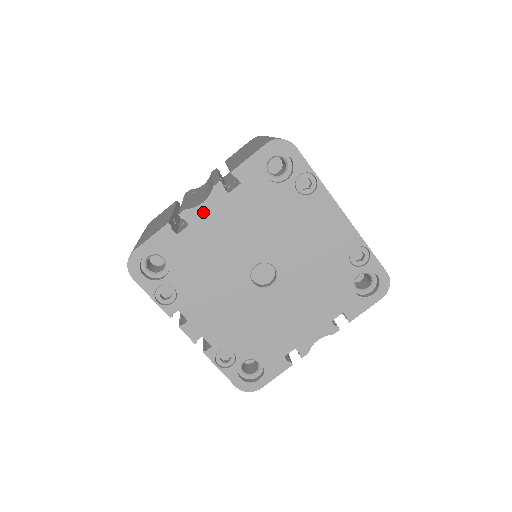
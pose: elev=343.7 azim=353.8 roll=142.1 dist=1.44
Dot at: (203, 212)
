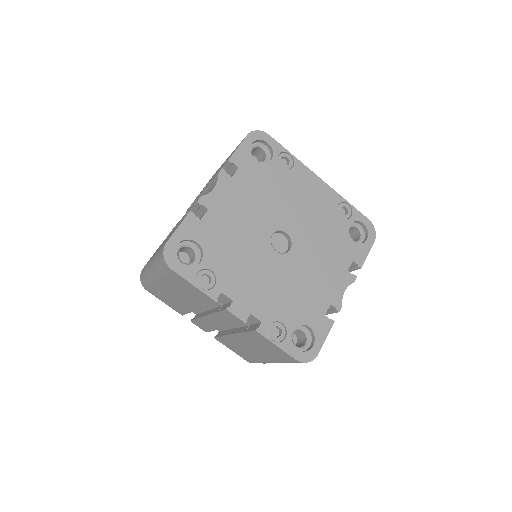
Dot at: (216, 196)
